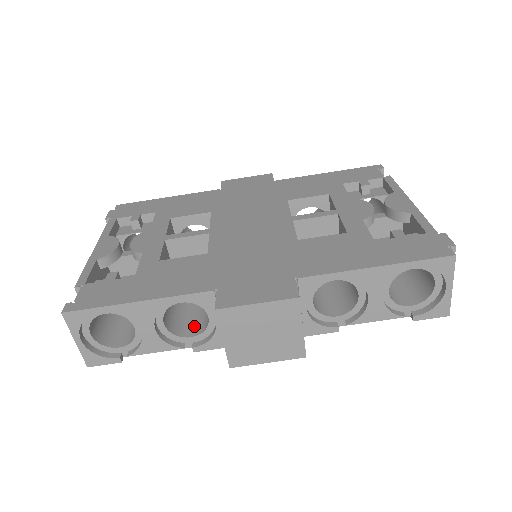
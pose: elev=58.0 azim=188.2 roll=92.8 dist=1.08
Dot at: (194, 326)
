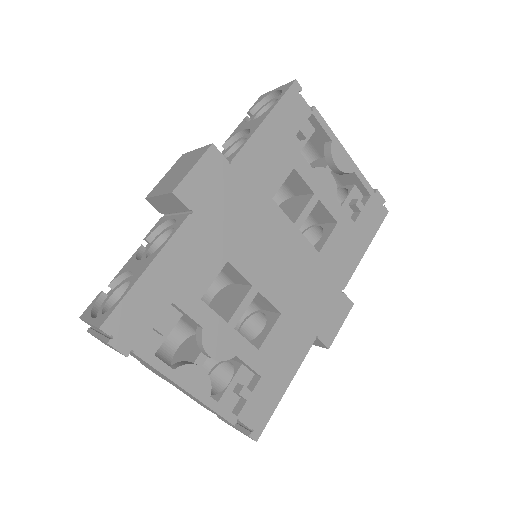
Dot at: occluded
